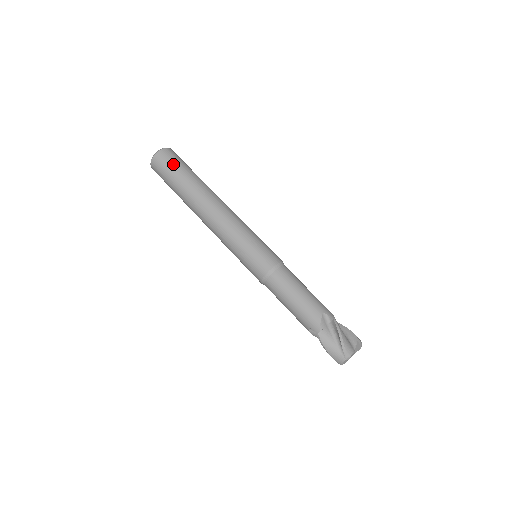
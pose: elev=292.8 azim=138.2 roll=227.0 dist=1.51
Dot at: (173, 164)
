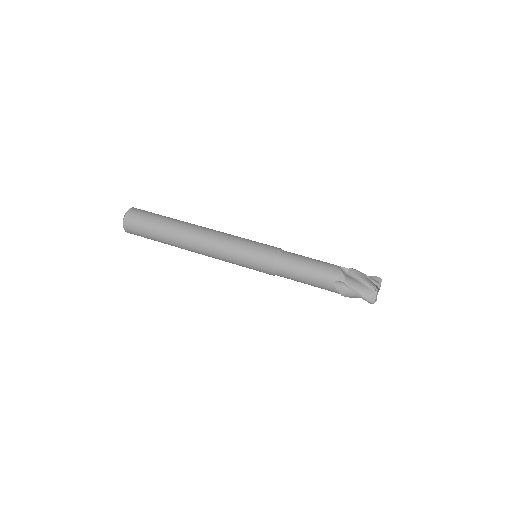
Dot at: (148, 213)
